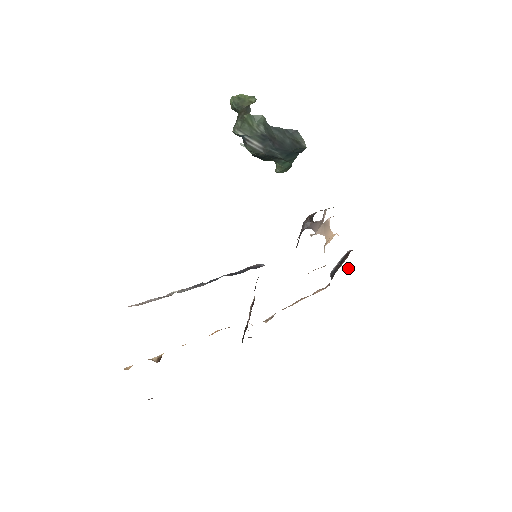
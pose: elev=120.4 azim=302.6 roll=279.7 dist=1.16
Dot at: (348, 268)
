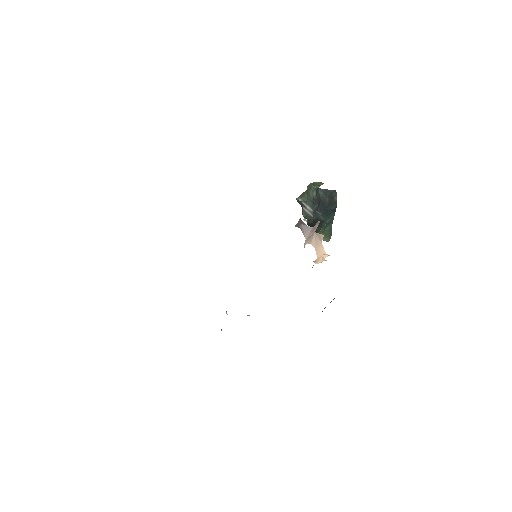
Dot at: occluded
